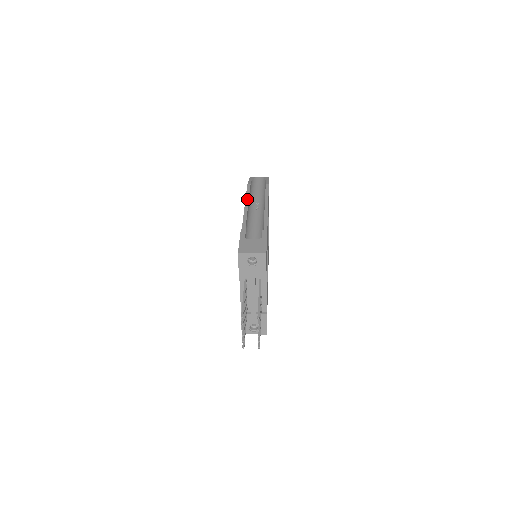
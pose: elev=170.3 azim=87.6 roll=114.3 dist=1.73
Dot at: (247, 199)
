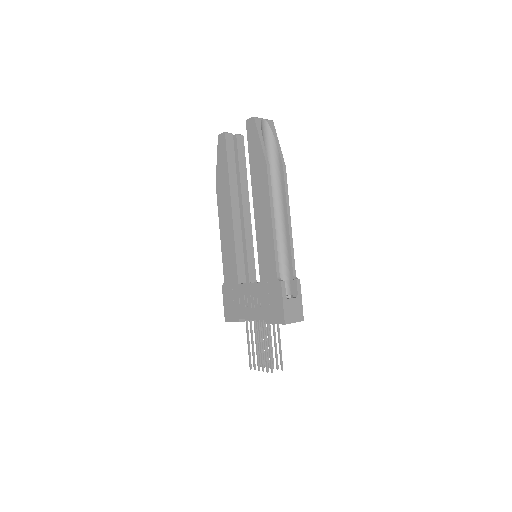
Dot at: (272, 204)
